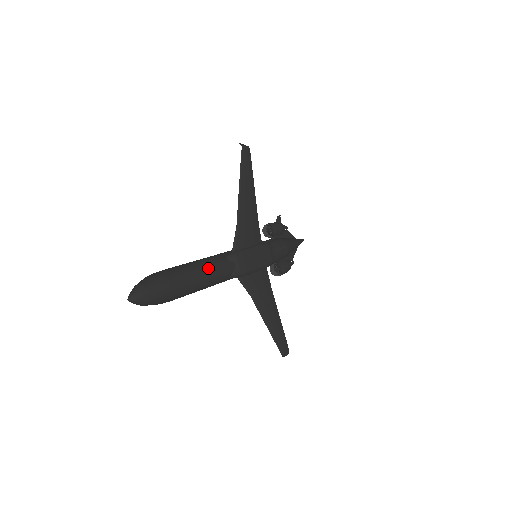
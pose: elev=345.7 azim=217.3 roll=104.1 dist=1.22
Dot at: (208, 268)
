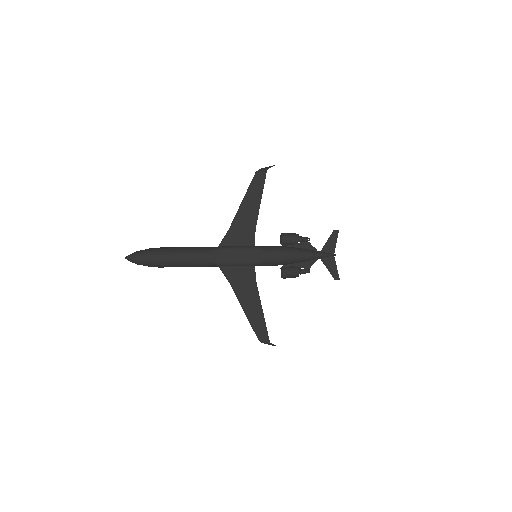
Dot at: (188, 253)
